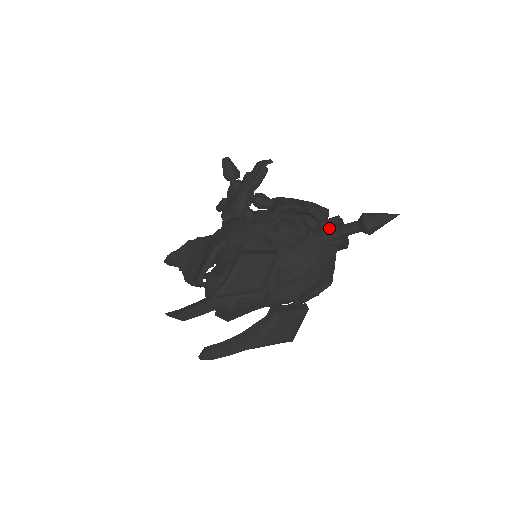
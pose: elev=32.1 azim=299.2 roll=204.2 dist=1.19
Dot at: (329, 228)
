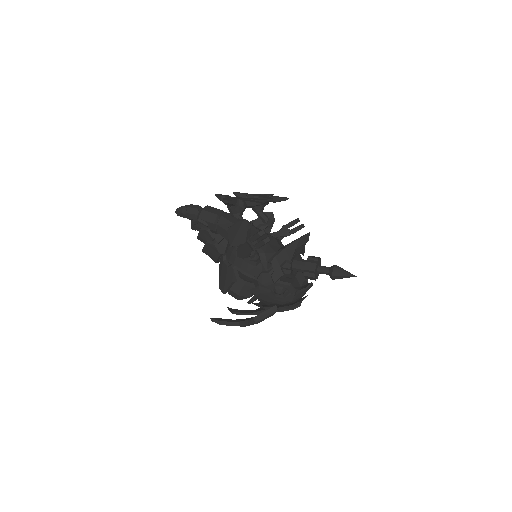
Dot at: (309, 277)
